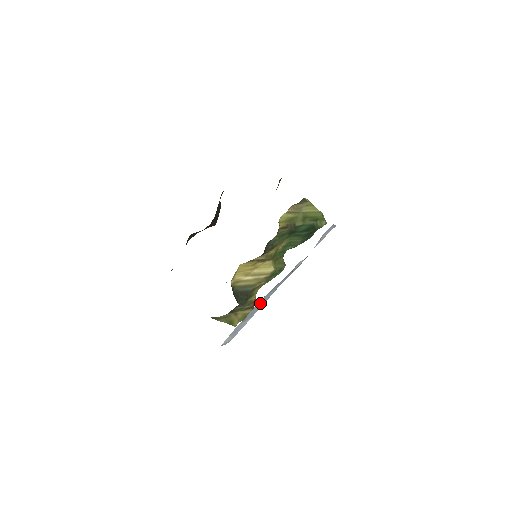
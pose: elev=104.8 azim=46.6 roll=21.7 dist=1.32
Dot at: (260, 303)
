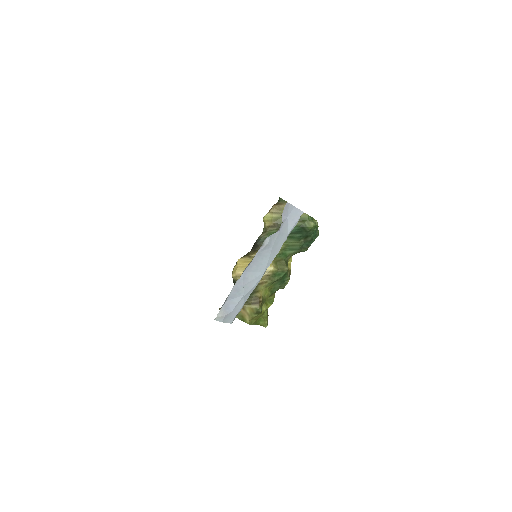
Dot at: (243, 280)
